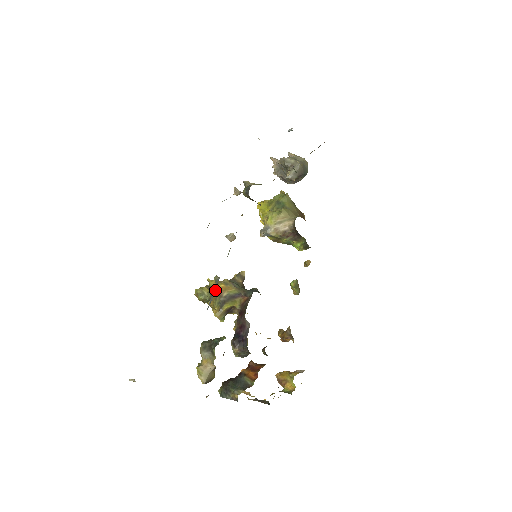
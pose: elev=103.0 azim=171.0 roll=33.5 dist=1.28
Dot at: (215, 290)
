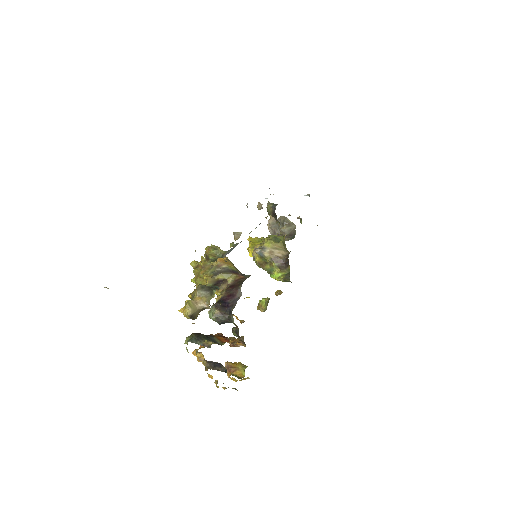
Dot at: occluded
